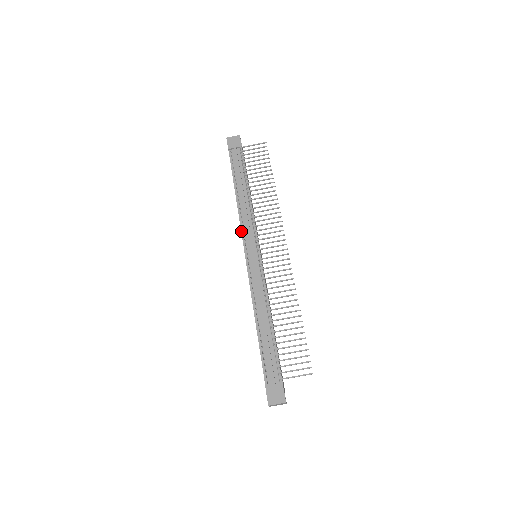
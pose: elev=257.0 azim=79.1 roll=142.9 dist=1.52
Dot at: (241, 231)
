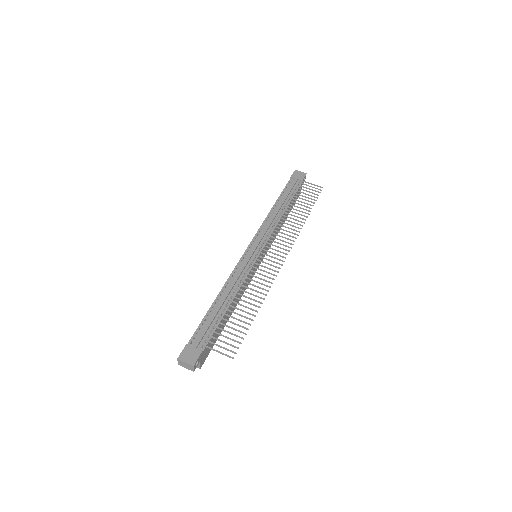
Dot at: (257, 231)
